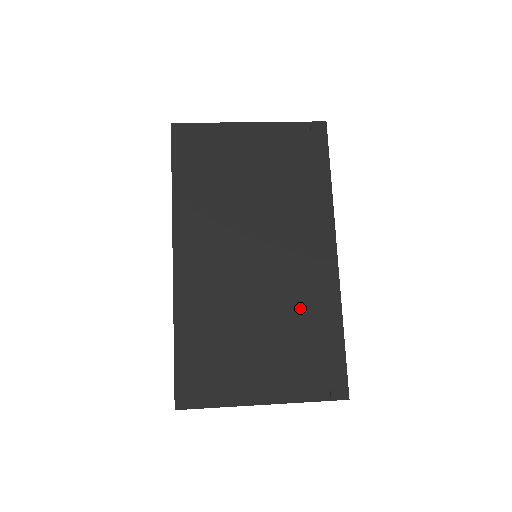
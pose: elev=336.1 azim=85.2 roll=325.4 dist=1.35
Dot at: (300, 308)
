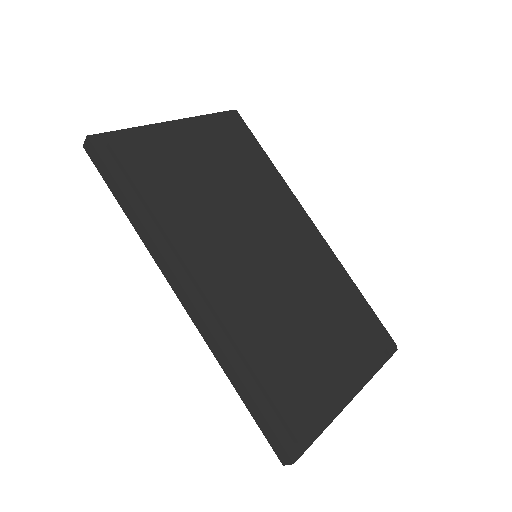
Dot at: (324, 287)
